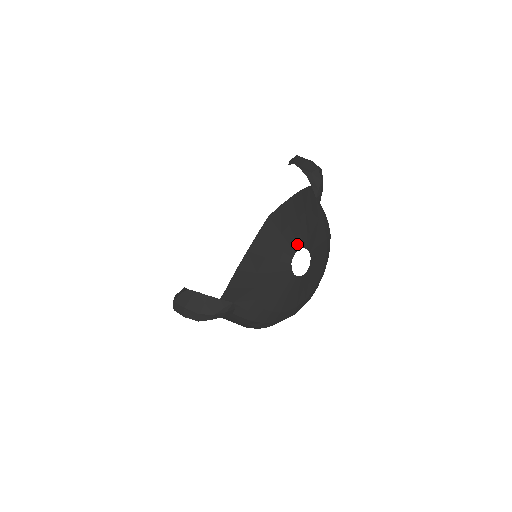
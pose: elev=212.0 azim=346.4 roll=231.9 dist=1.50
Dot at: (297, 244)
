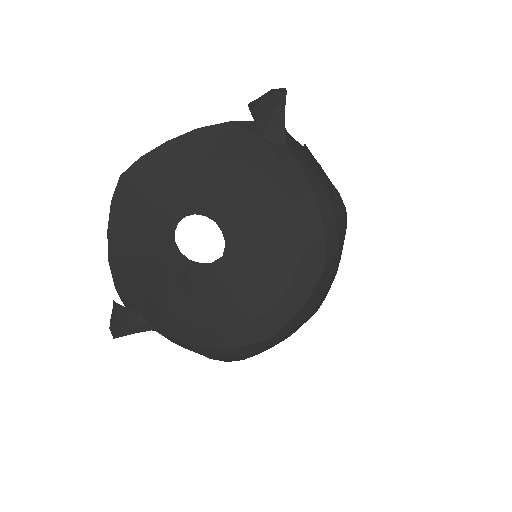
Dot at: (180, 210)
